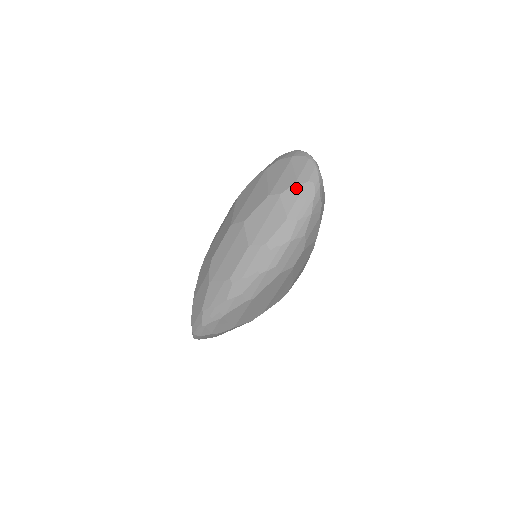
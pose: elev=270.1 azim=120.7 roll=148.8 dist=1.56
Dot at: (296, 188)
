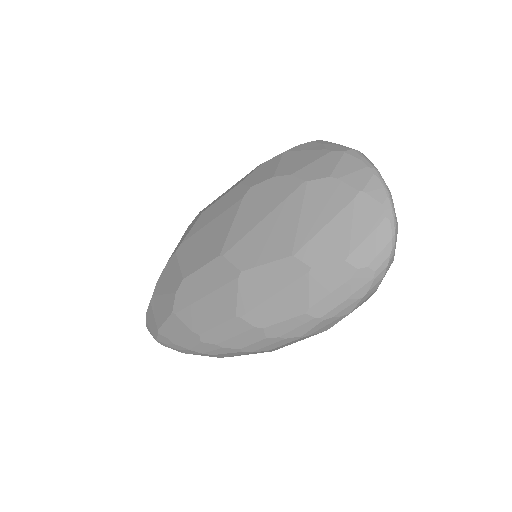
Dot at: (341, 270)
